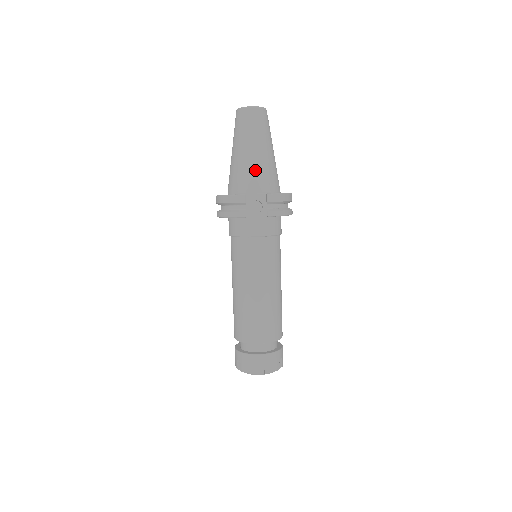
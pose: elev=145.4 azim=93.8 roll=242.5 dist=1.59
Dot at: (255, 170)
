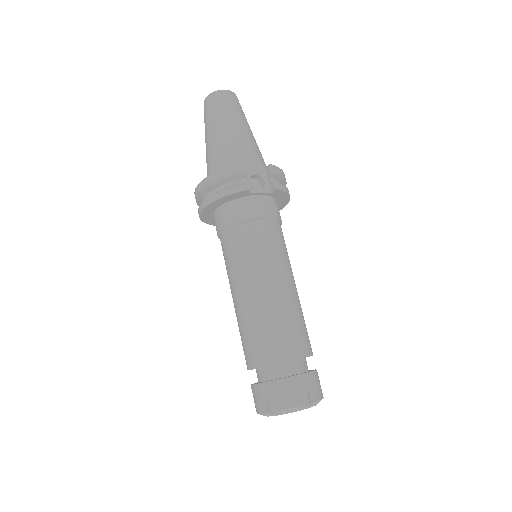
Dot at: (245, 146)
